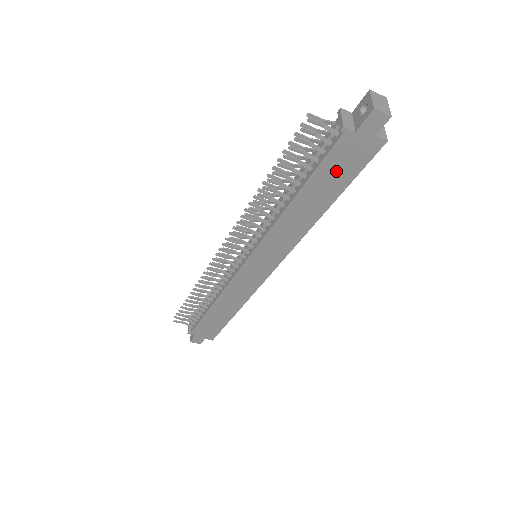
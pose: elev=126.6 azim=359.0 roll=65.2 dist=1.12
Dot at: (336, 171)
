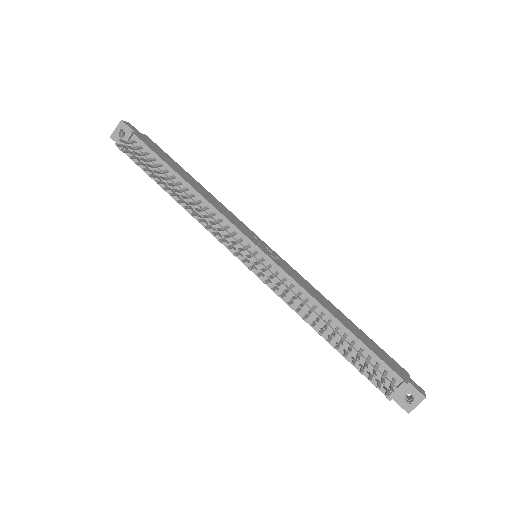
Dot at: occluded
